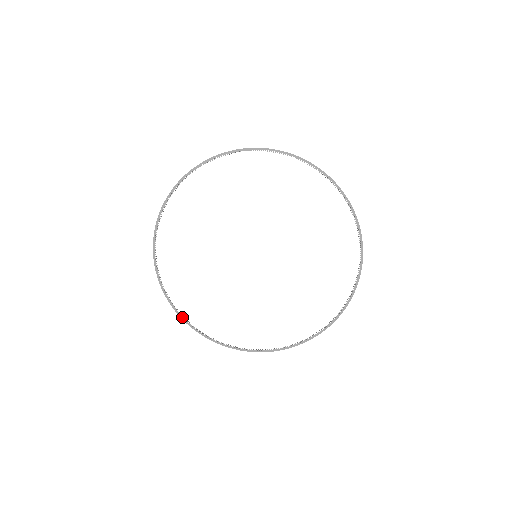
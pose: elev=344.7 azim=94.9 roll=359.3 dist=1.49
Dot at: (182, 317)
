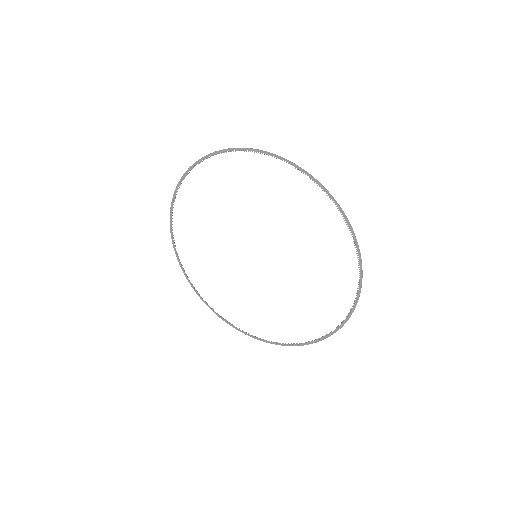
Dot at: (189, 281)
